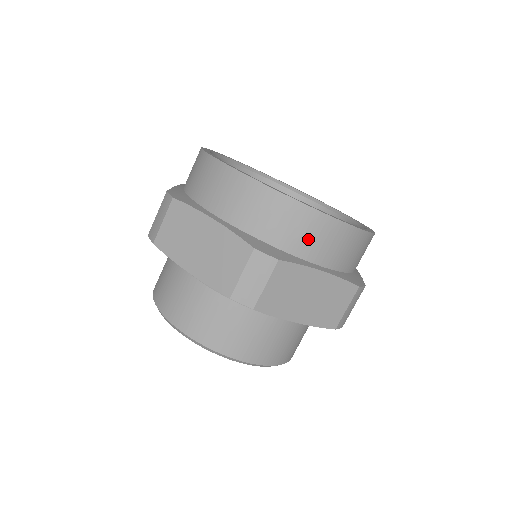
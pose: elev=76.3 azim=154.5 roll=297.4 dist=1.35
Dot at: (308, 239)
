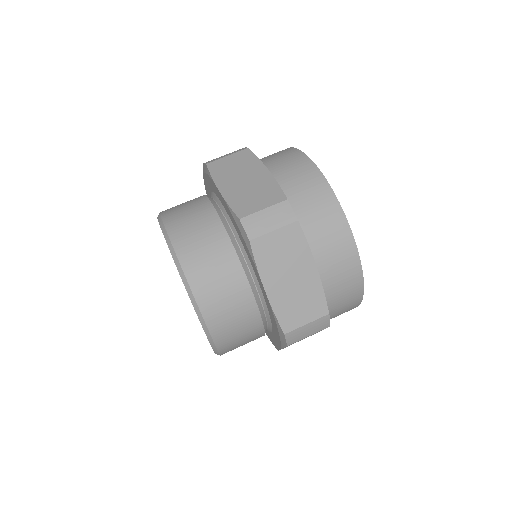
Dot at: (279, 160)
